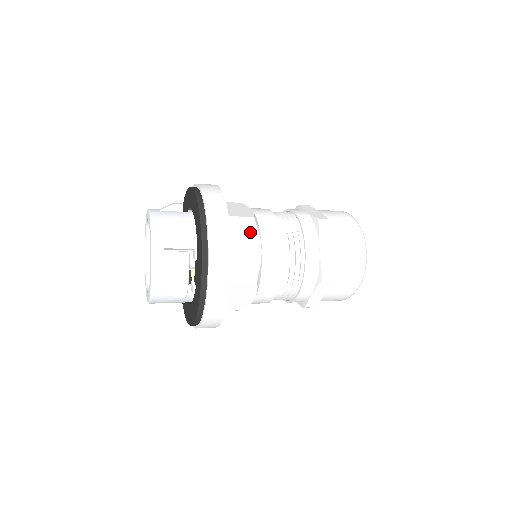
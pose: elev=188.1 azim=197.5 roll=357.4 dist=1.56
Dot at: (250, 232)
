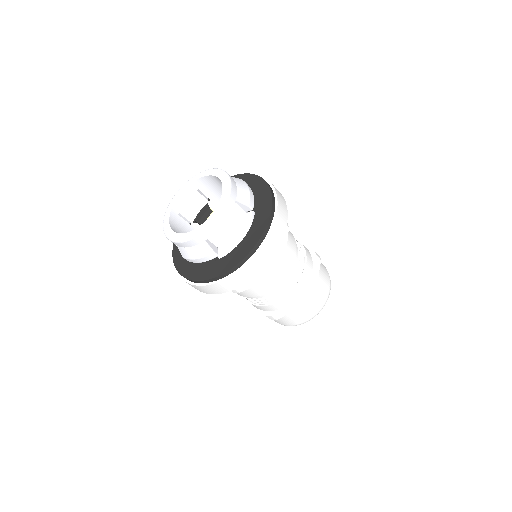
Dot at: (265, 272)
